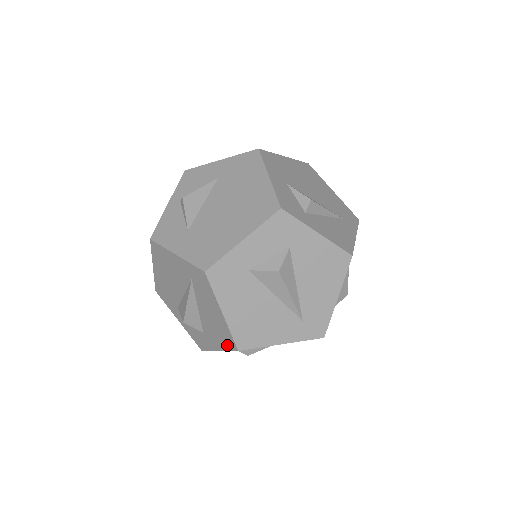
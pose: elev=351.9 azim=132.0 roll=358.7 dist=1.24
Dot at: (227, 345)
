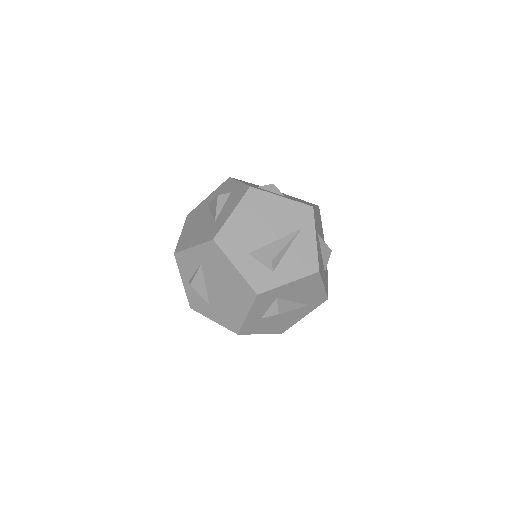
Dot at: occluded
